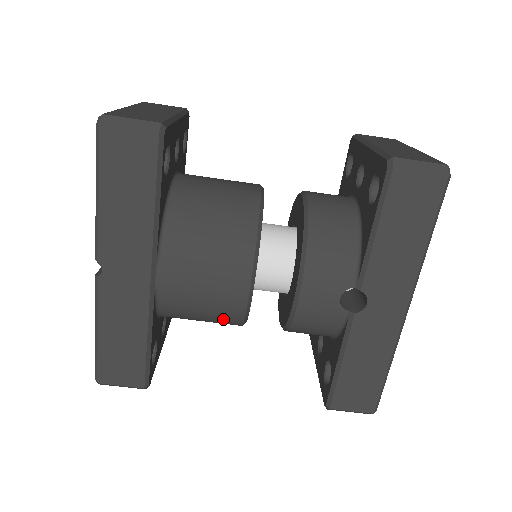
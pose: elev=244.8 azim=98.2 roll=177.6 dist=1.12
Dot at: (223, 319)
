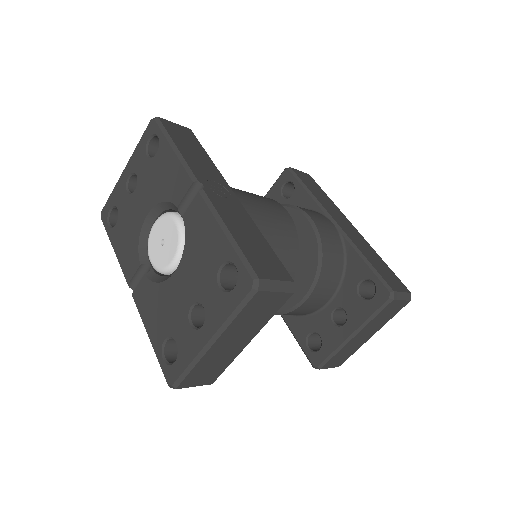
Dot at: occluded
